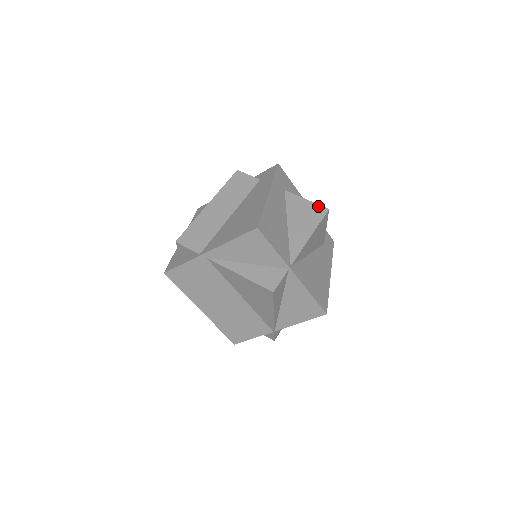
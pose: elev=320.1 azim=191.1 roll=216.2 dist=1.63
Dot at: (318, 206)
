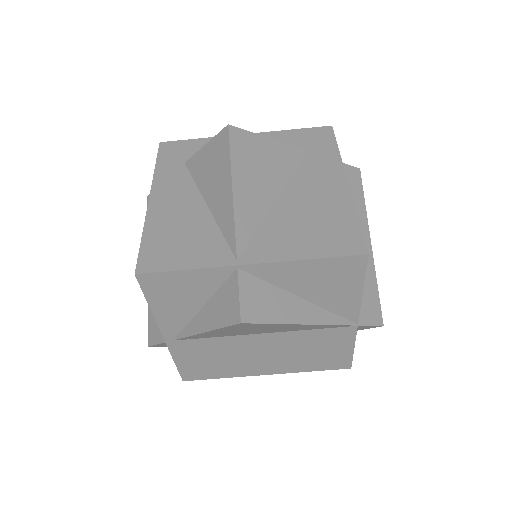
Dot at: (217, 137)
